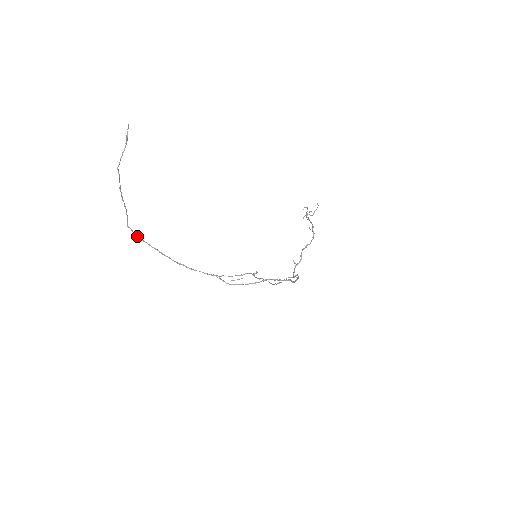
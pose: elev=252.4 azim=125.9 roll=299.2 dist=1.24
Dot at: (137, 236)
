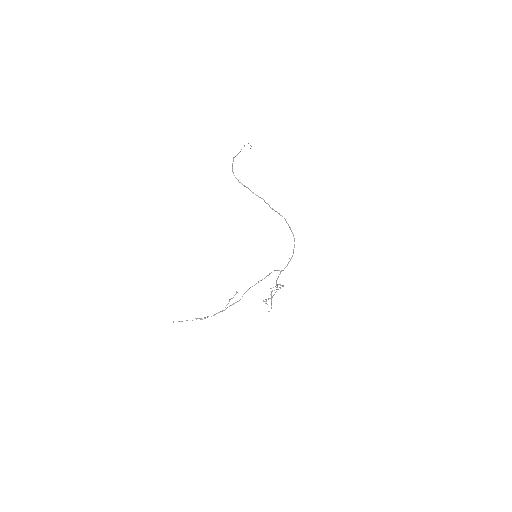
Dot at: (232, 165)
